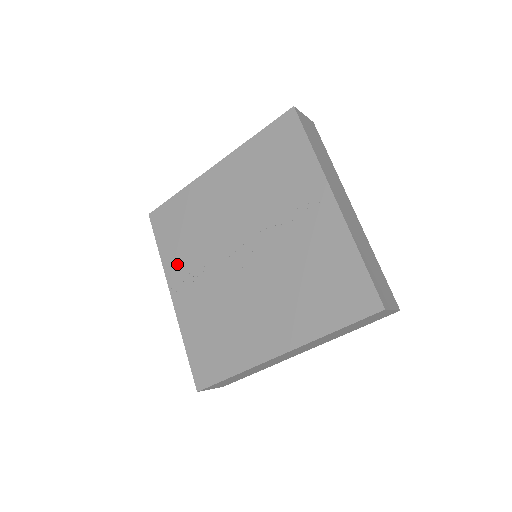
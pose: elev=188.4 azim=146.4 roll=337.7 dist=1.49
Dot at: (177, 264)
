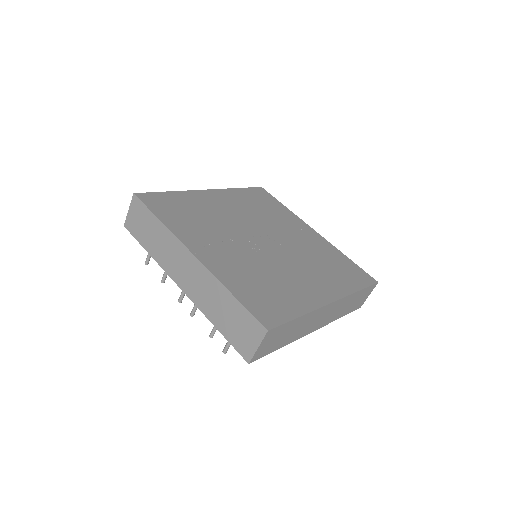
Dot at: (191, 233)
